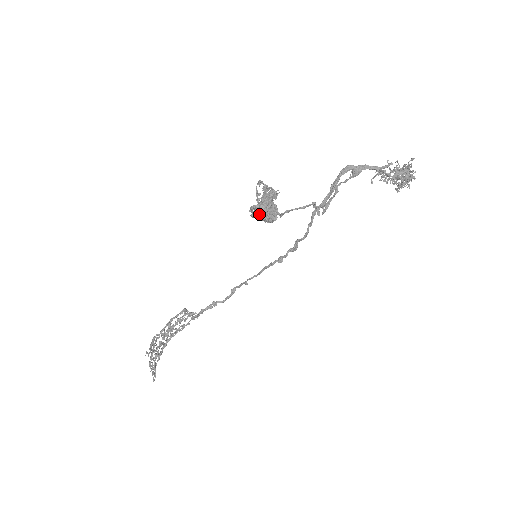
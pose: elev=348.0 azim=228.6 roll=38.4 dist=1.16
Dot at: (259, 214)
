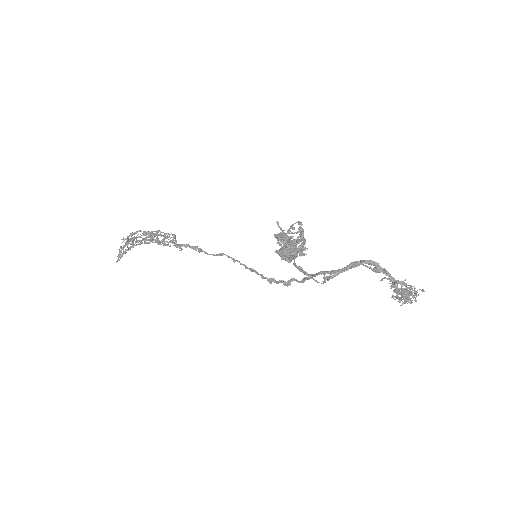
Dot at: (280, 251)
